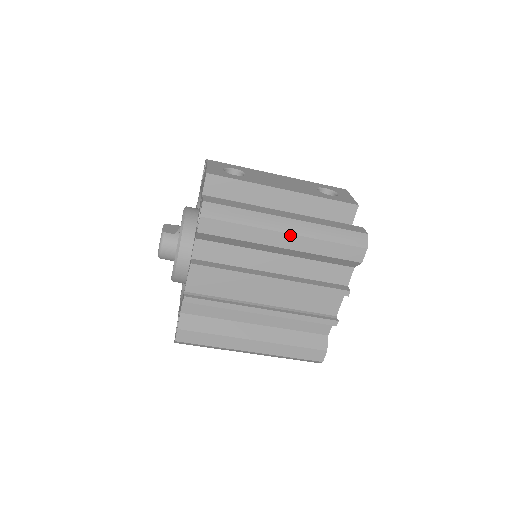
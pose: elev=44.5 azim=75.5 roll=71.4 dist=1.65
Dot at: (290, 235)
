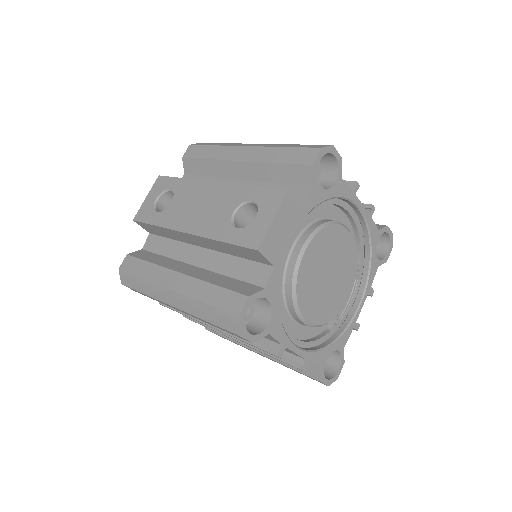
Dot at: (176, 308)
